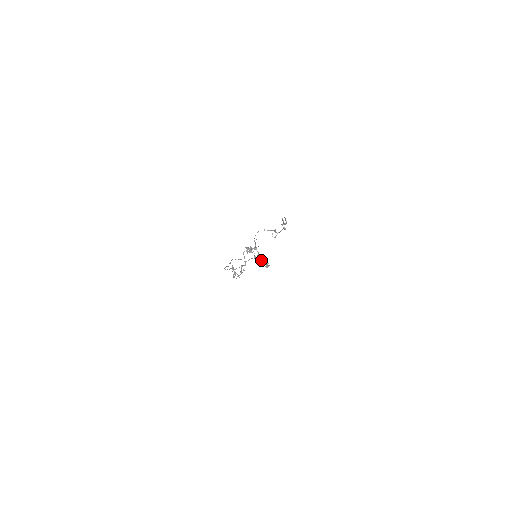
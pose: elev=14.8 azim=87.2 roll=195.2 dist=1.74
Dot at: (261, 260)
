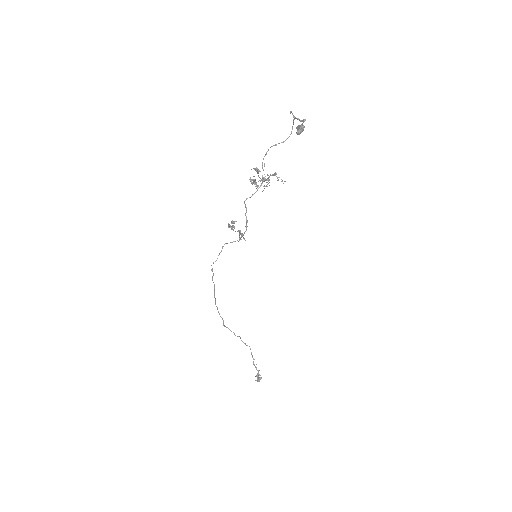
Dot at: (274, 173)
